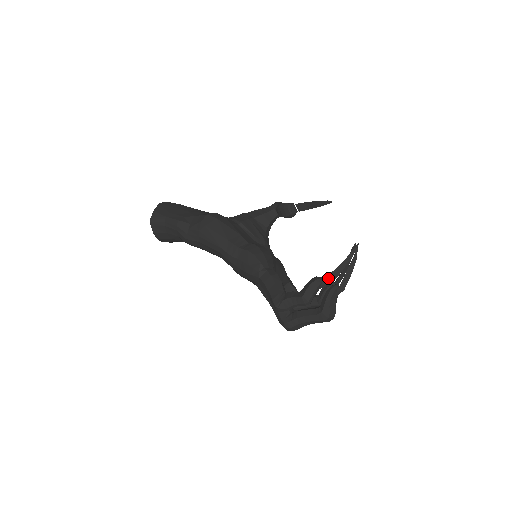
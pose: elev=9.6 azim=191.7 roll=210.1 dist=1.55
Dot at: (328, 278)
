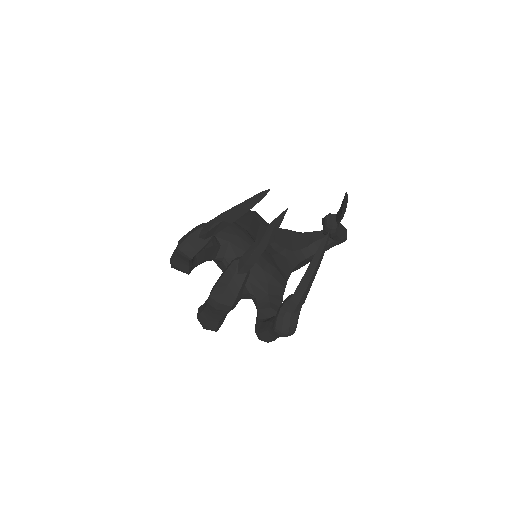
Dot at: (211, 223)
